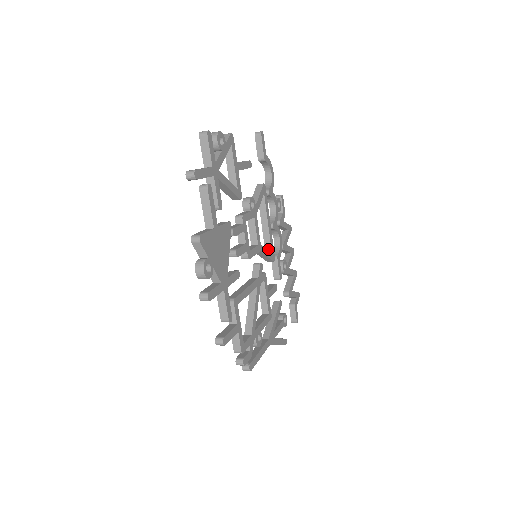
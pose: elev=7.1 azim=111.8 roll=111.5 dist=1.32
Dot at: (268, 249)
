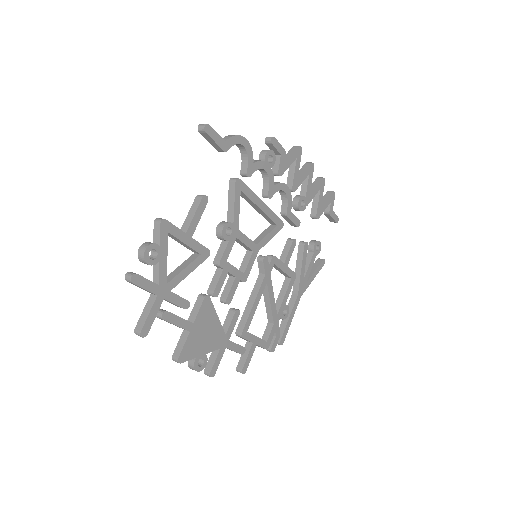
Dot at: (271, 222)
